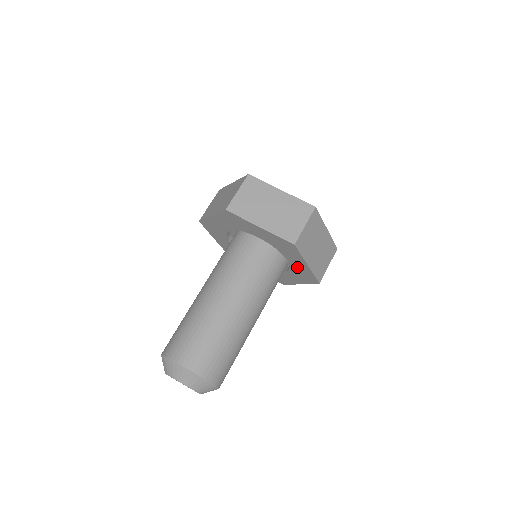
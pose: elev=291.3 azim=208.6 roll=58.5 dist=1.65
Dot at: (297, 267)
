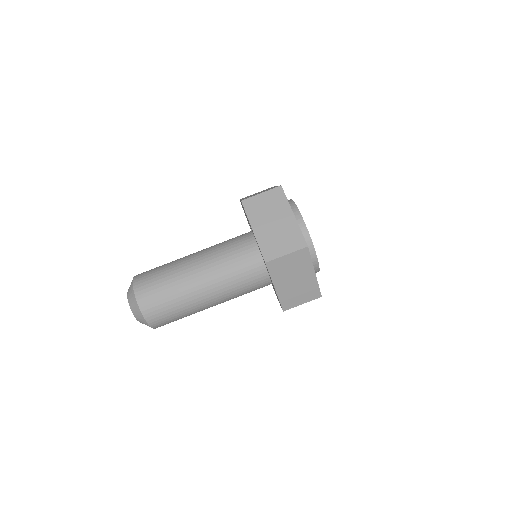
Dot at: occluded
